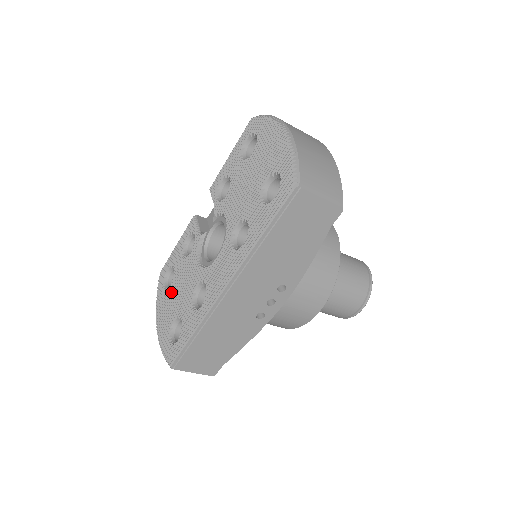
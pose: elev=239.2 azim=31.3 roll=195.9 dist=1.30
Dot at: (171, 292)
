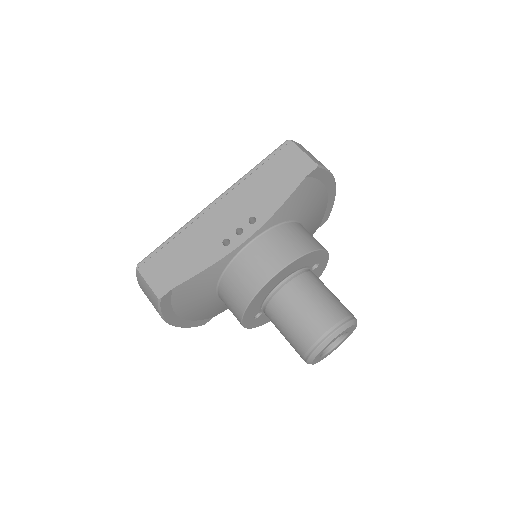
Dot at: occluded
